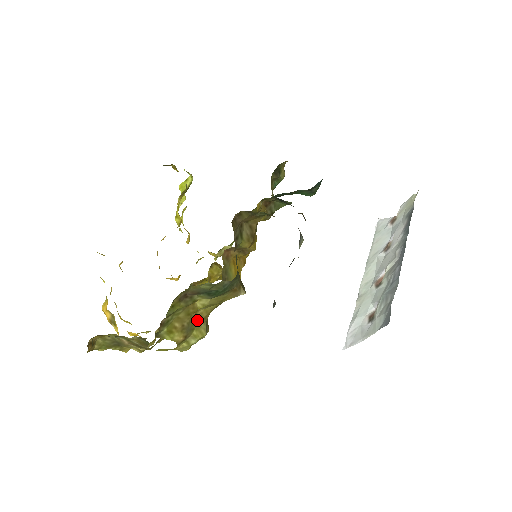
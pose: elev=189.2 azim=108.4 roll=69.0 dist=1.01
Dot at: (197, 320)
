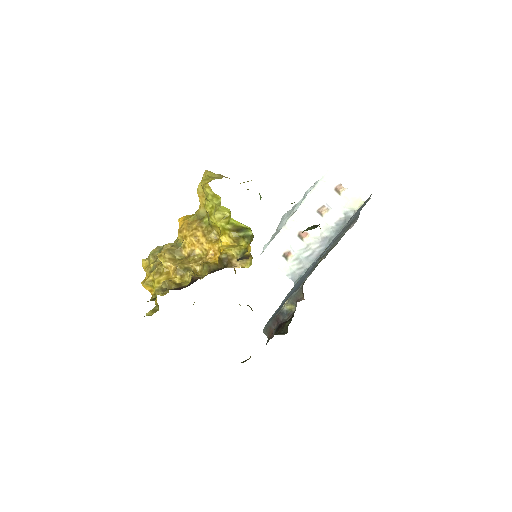
Dot at: occluded
